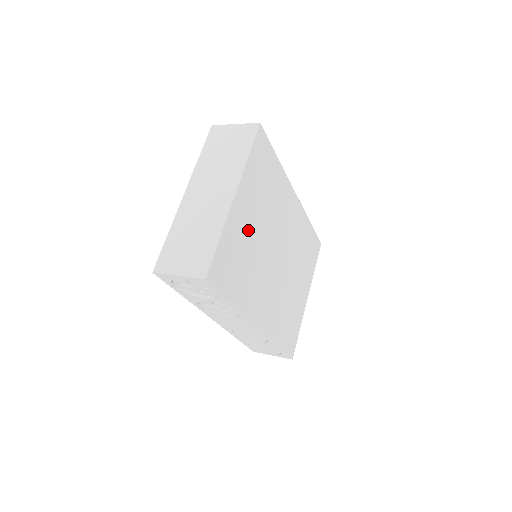
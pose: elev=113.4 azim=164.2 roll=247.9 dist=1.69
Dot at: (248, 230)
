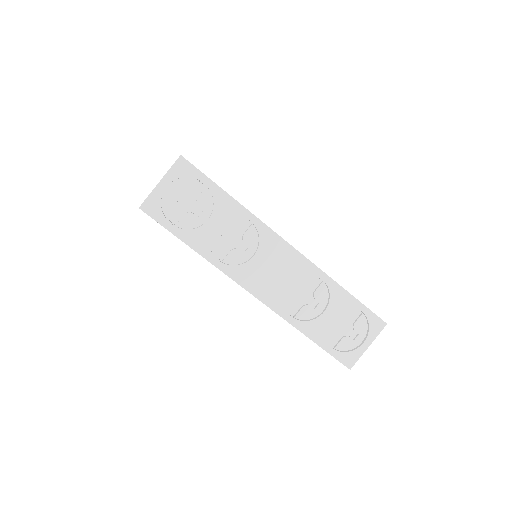
Dot at: occluded
